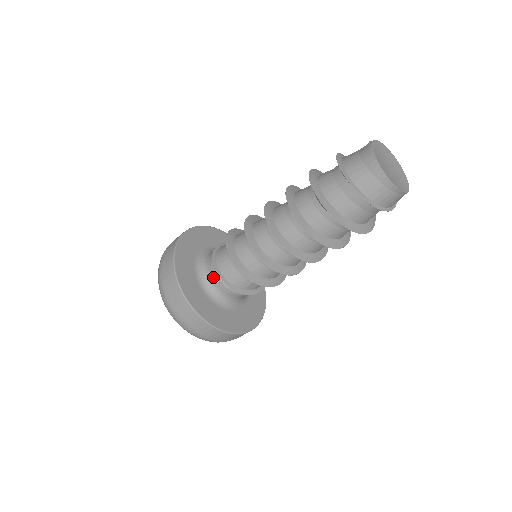
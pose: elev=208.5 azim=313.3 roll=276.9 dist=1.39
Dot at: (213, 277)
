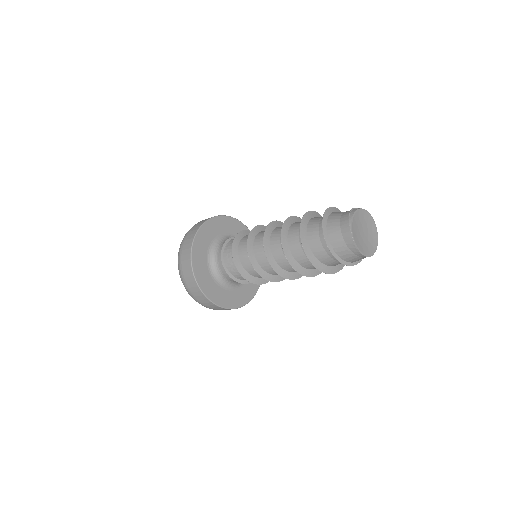
Dot at: (224, 274)
